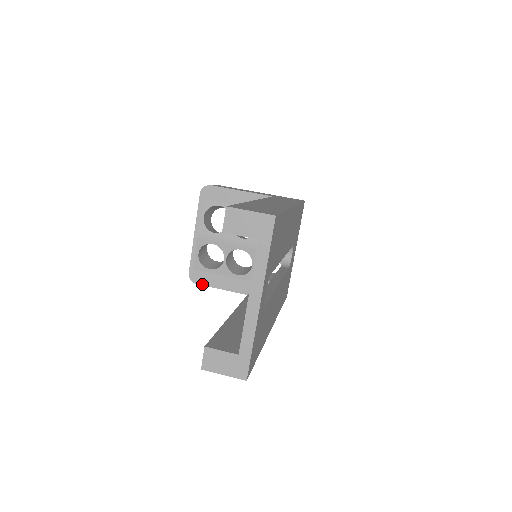
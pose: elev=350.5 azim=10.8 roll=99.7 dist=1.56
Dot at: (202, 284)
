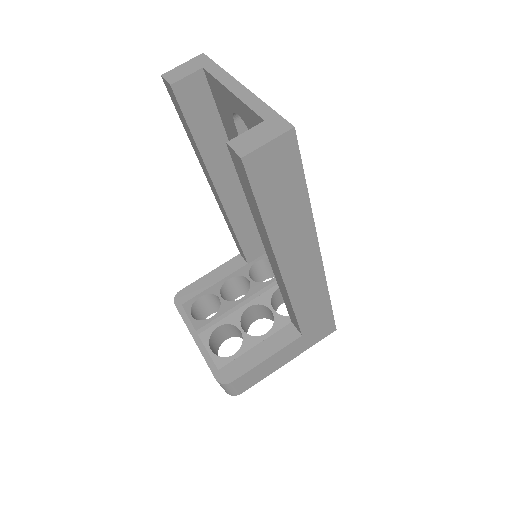
Dot at: (238, 376)
